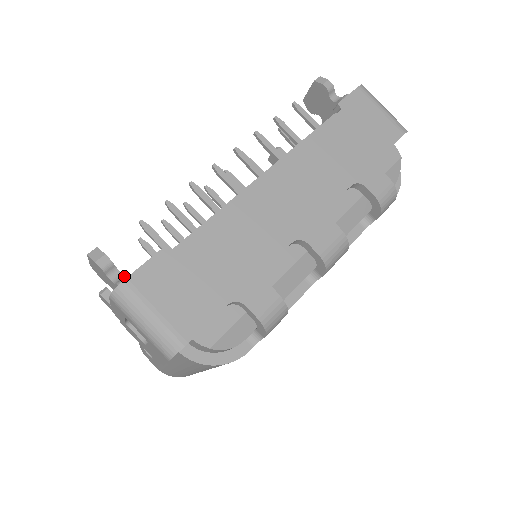
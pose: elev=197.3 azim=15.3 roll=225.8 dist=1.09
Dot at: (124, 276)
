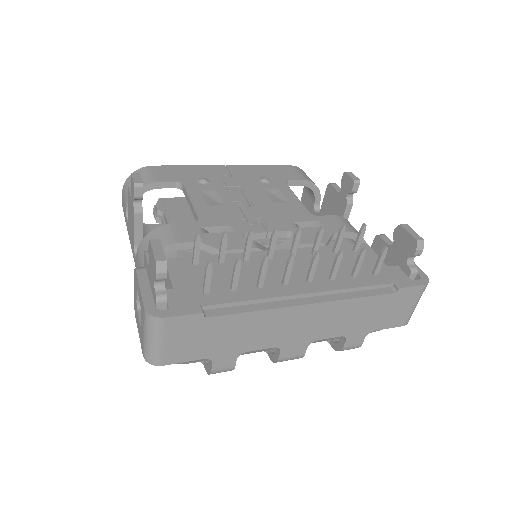
Dot at: (165, 294)
